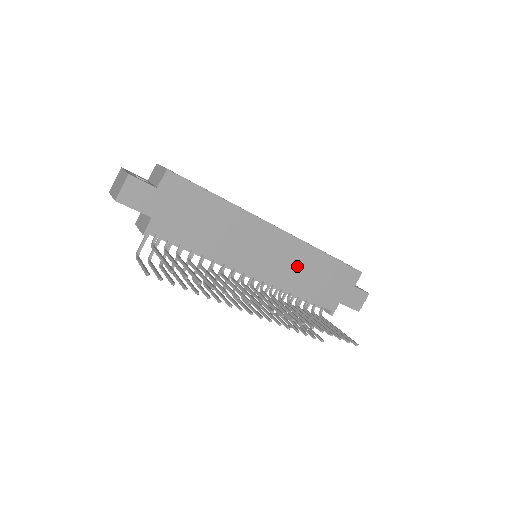
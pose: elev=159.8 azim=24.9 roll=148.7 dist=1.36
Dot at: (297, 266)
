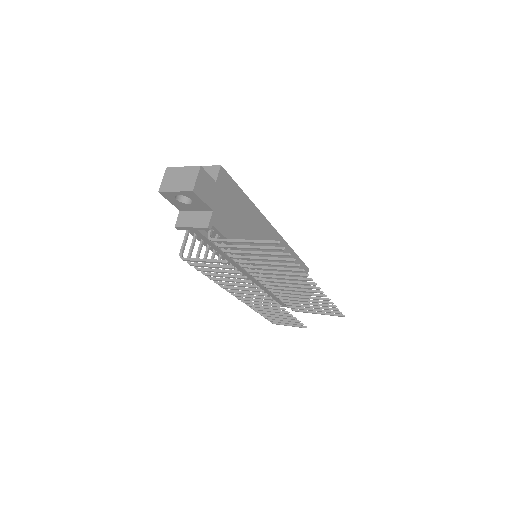
Dot at: (282, 262)
